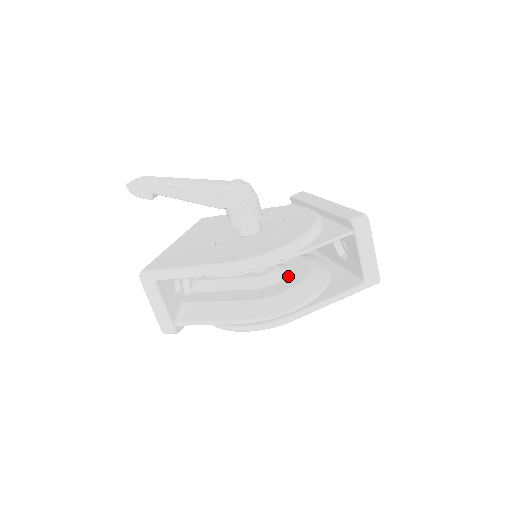
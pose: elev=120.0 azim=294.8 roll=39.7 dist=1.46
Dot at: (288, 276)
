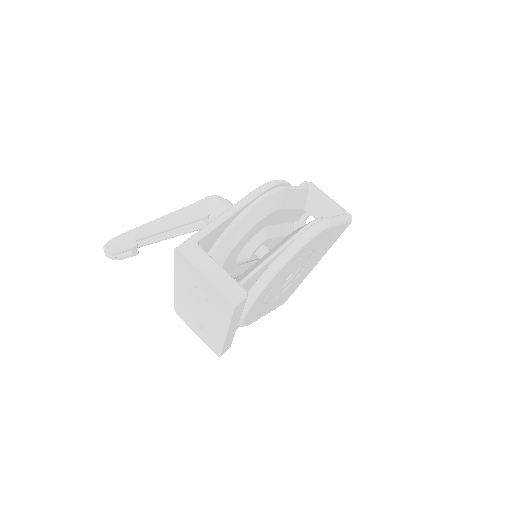
Dot at: occluded
